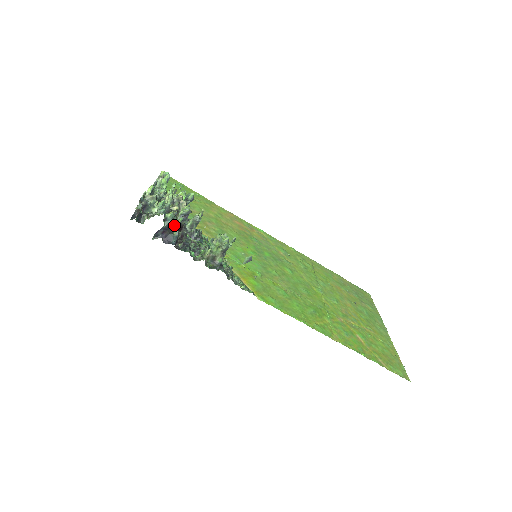
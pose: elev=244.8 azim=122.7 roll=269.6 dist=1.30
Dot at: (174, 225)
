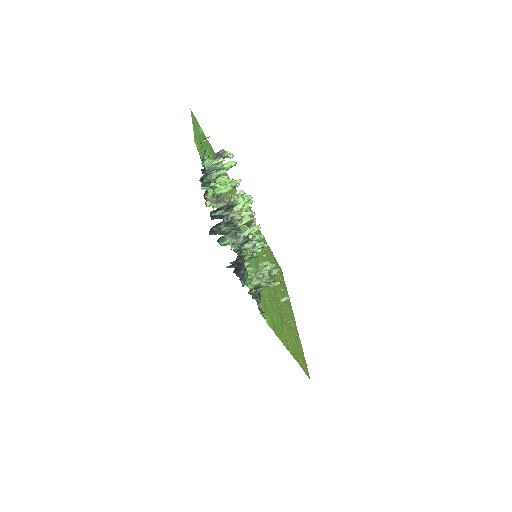
Dot at: (247, 254)
